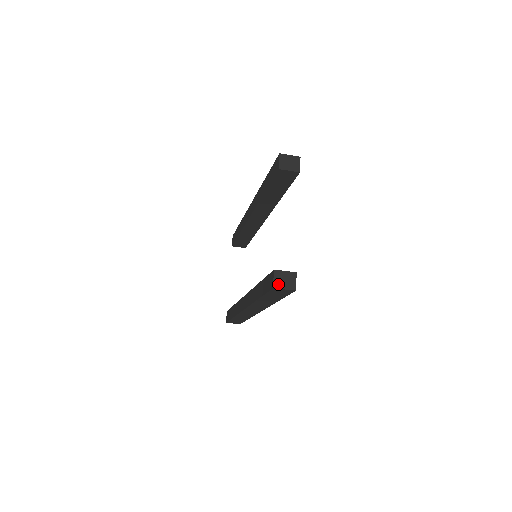
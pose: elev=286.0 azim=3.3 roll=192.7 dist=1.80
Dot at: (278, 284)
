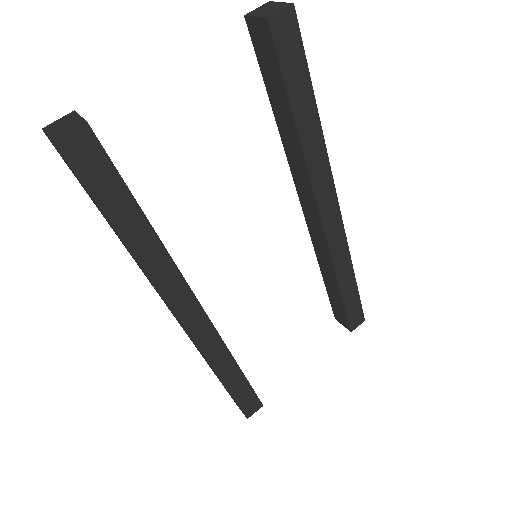
Dot at: (52, 126)
